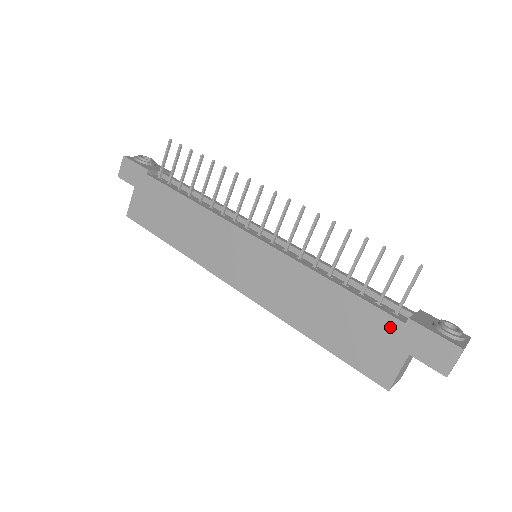
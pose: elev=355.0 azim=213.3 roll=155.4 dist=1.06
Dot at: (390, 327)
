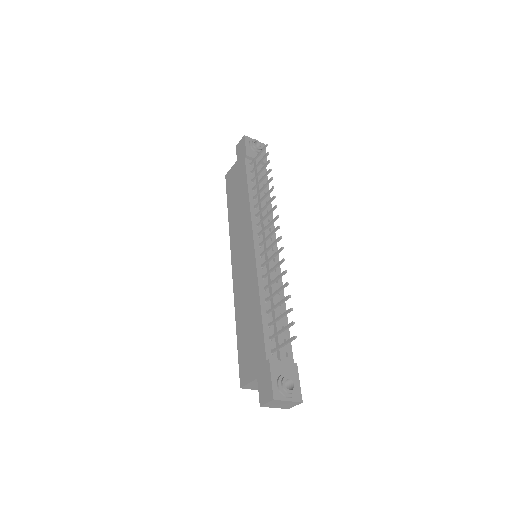
Dot at: (261, 355)
